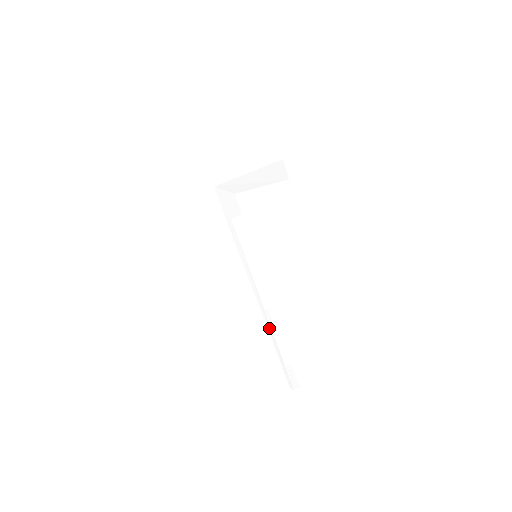
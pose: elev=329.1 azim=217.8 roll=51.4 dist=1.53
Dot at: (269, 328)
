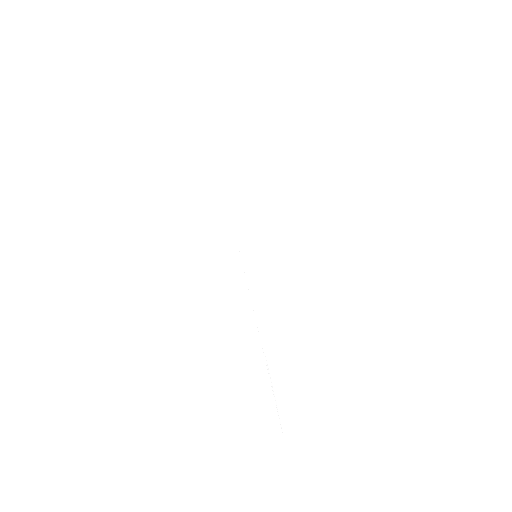
Dot at: (260, 351)
